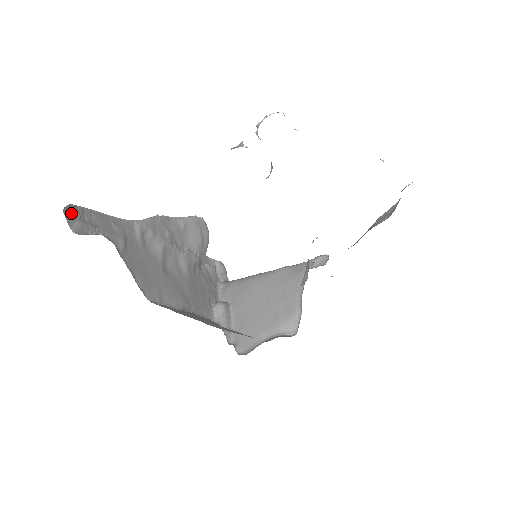
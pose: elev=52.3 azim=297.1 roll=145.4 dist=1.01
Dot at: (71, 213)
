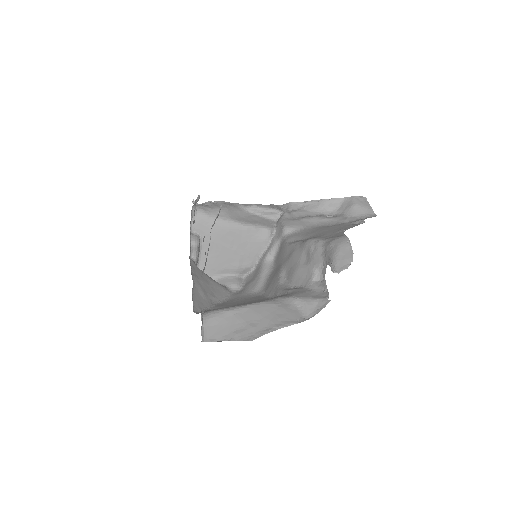
Dot at: occluded
